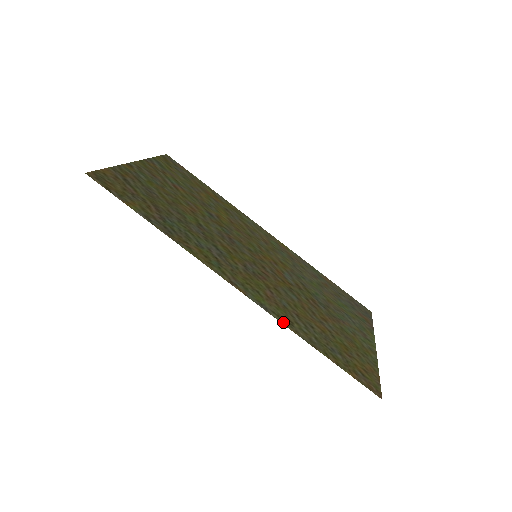
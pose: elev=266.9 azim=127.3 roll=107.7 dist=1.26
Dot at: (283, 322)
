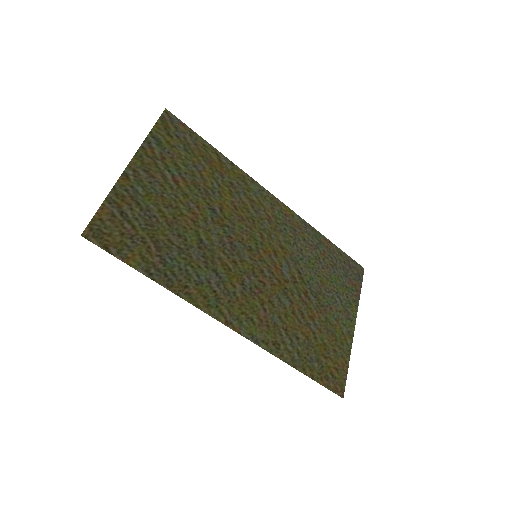
Dot at: (270, 350)
